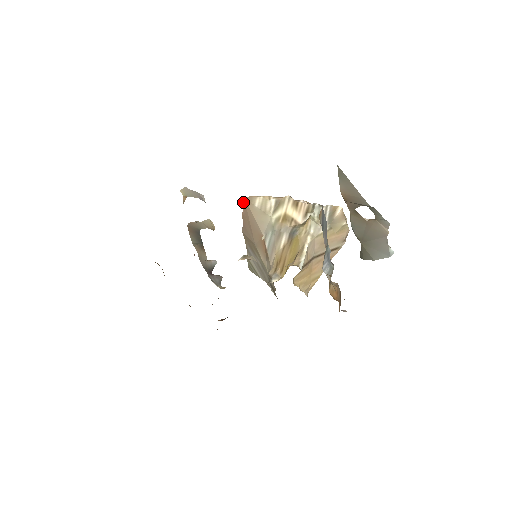
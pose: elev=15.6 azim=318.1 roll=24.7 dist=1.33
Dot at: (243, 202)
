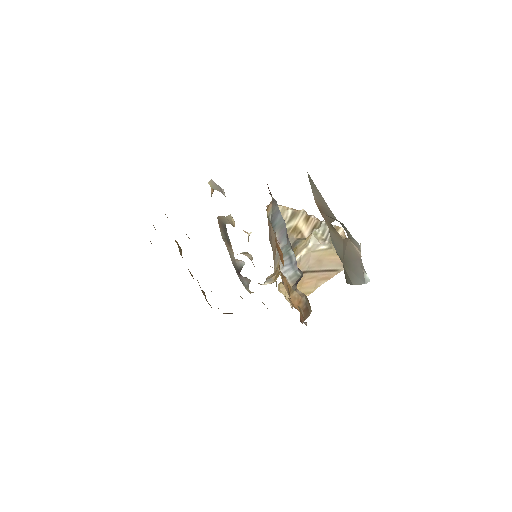
Dot at: occluded
